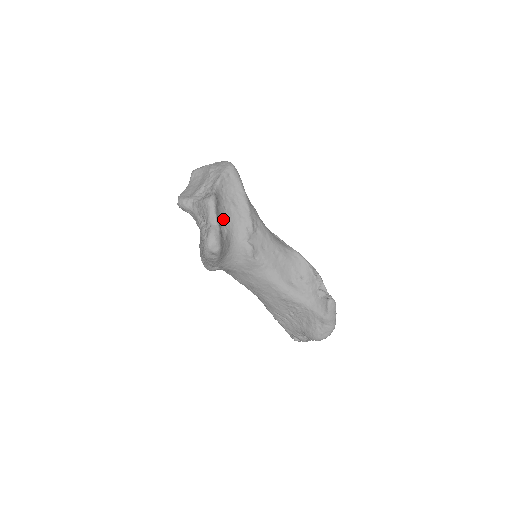
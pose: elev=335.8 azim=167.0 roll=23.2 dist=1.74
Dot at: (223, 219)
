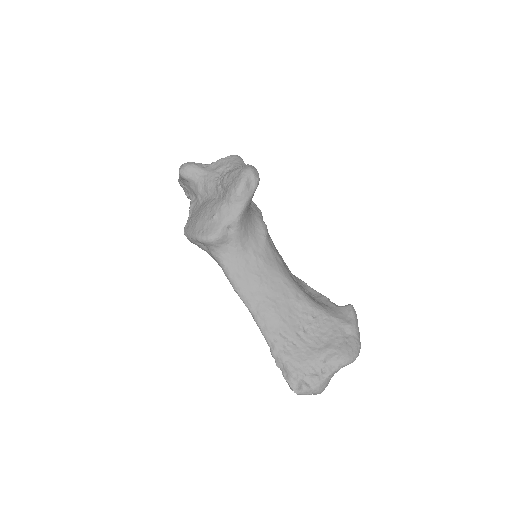
Dot at: occluded
